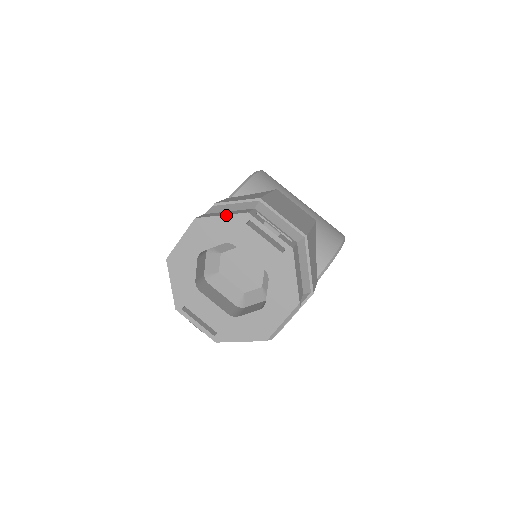
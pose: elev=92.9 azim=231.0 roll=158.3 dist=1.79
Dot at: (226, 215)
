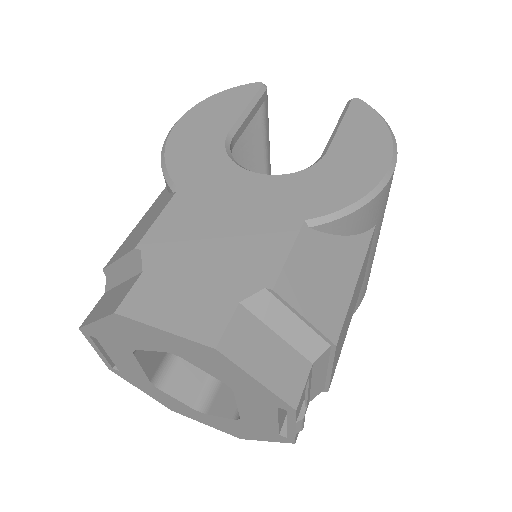
Dot at: (265, 387)
